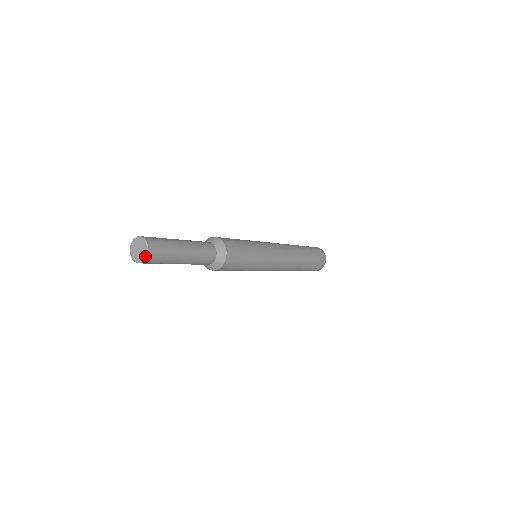
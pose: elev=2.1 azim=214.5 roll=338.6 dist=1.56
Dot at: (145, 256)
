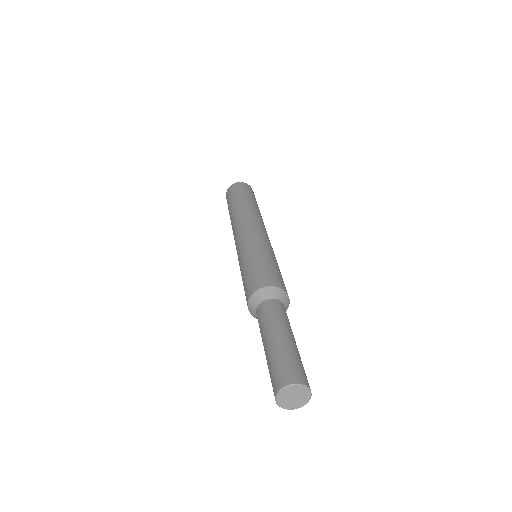
Dot at: occluded
